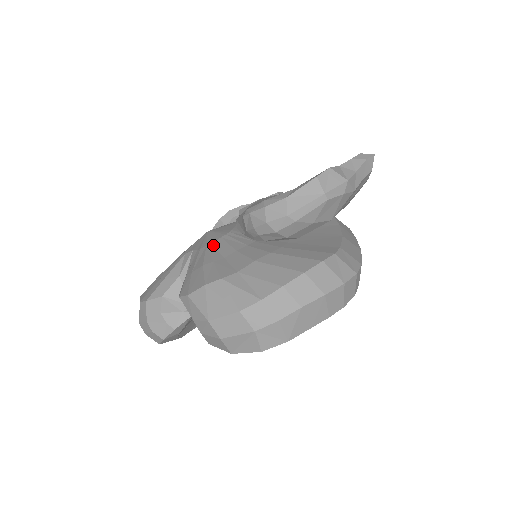
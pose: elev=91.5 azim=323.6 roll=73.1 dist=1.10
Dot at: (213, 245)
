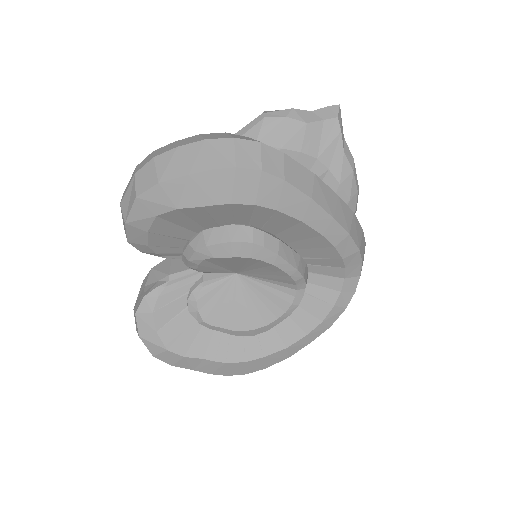
Dot at: occluded
